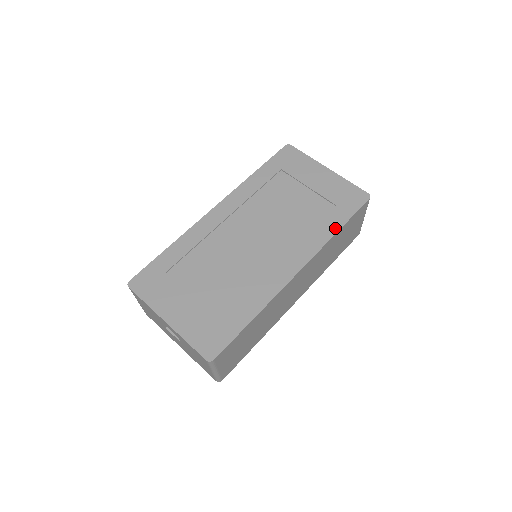
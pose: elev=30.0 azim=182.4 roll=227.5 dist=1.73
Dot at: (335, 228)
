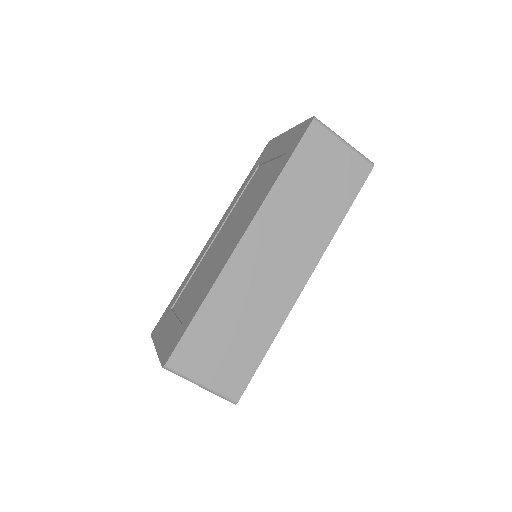
Dot at: (278, 173)
